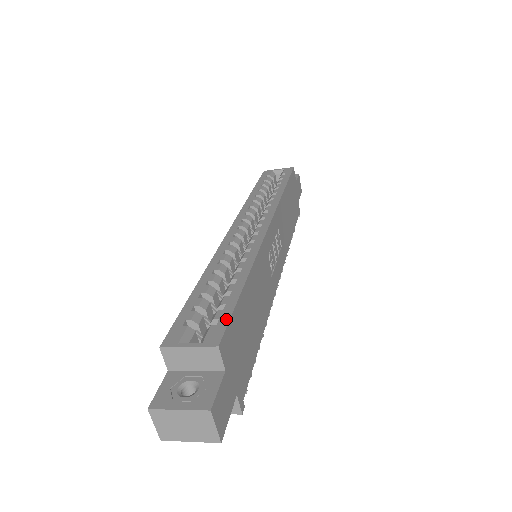
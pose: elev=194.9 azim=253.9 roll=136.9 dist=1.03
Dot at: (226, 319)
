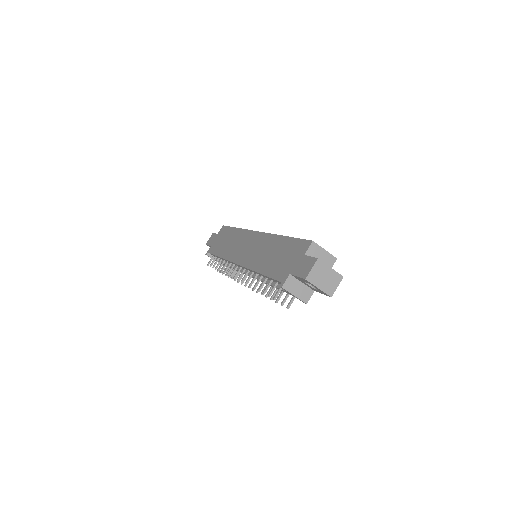
Dot at: occluded
